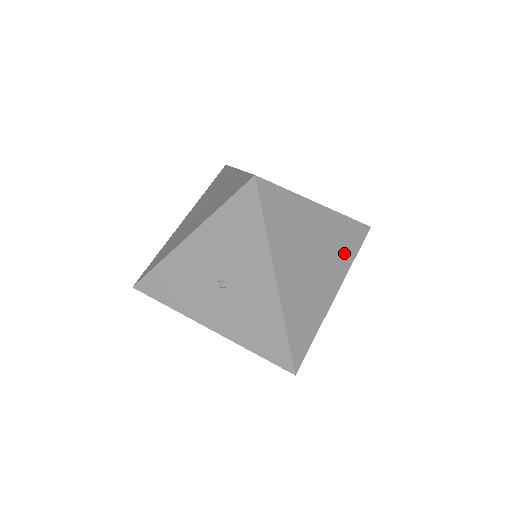
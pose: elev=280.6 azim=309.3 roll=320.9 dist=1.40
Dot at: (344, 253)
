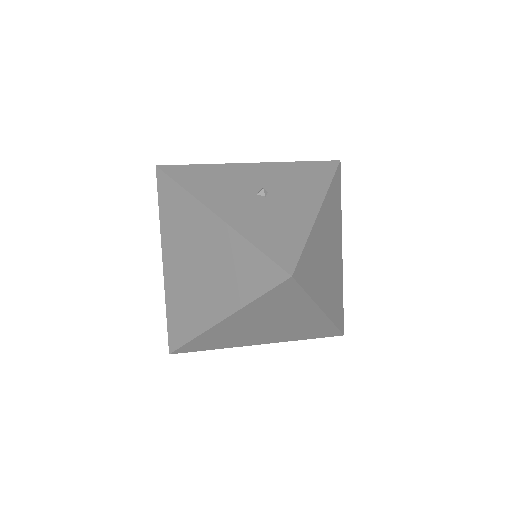
Dot at: (334, 304)
